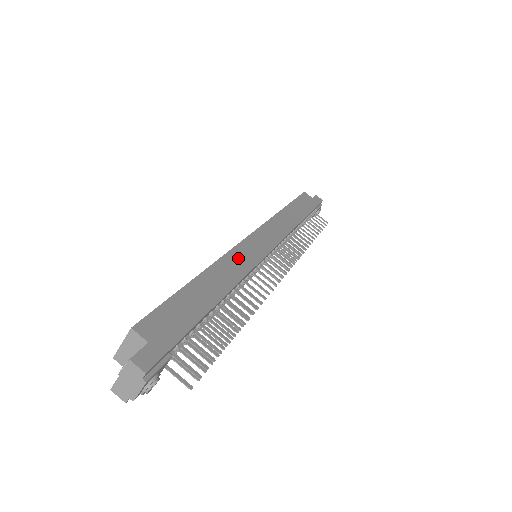
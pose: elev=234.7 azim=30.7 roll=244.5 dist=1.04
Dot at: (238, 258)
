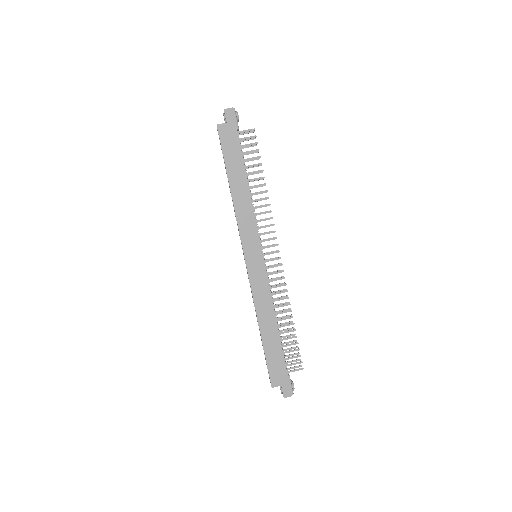
Dot at: (259, 292)
